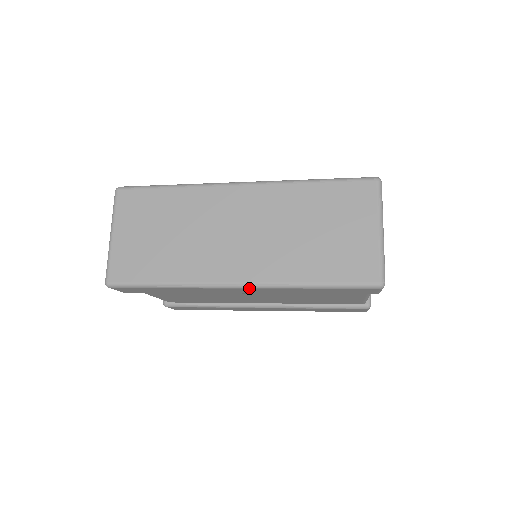
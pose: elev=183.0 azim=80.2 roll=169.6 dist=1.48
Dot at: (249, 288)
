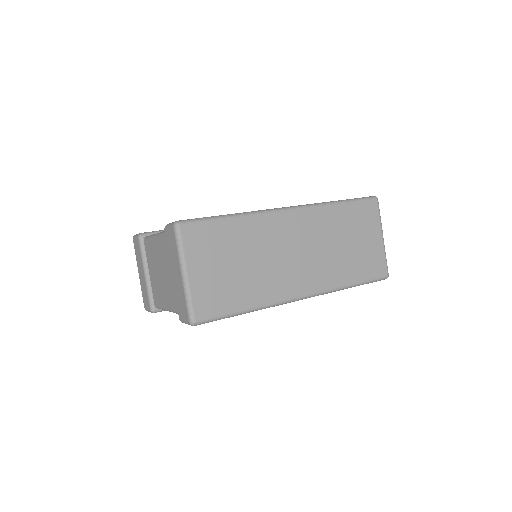
Dot at: occluded
